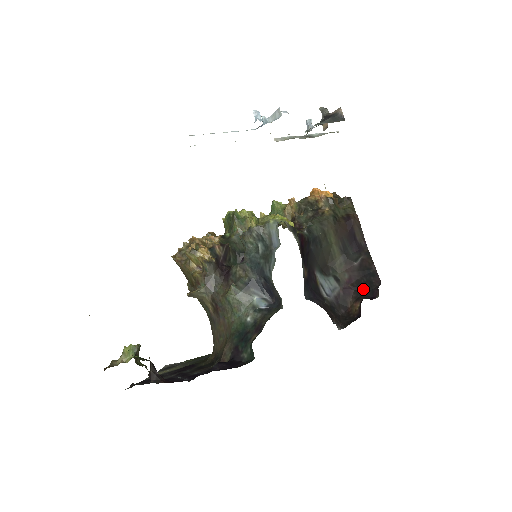
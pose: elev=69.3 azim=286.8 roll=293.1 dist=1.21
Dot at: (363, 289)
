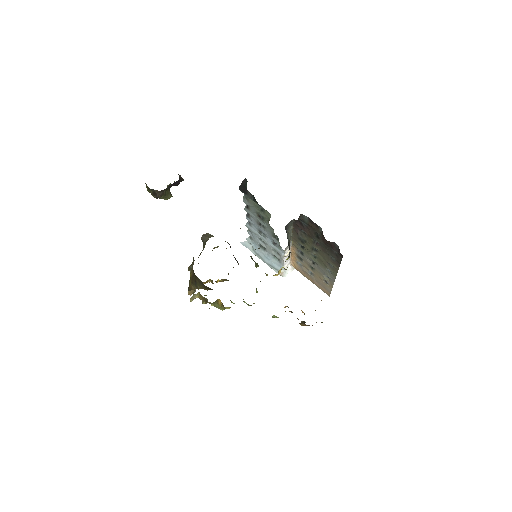
Dot at: occluded
